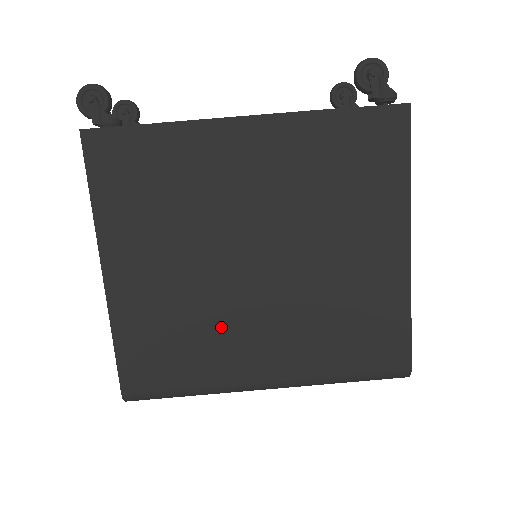
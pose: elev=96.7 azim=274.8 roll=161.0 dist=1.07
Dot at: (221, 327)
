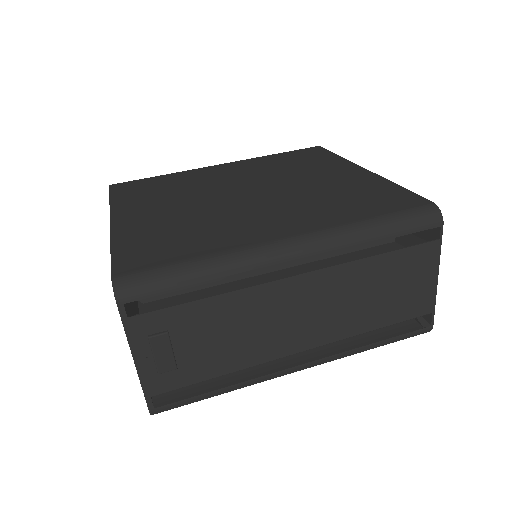
Dot at: (224, 221)
